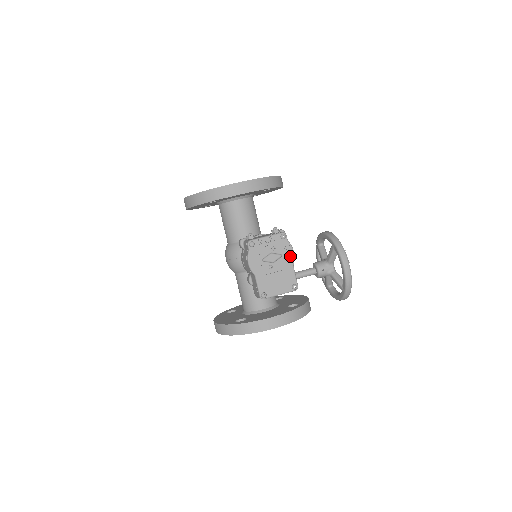
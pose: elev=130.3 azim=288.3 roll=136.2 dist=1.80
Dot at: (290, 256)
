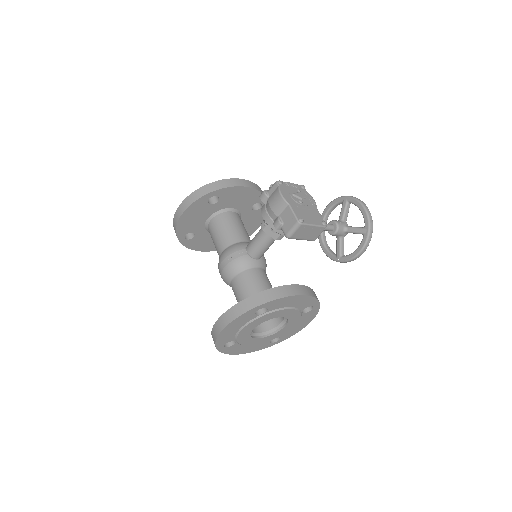
Dot at: (313, 201)
